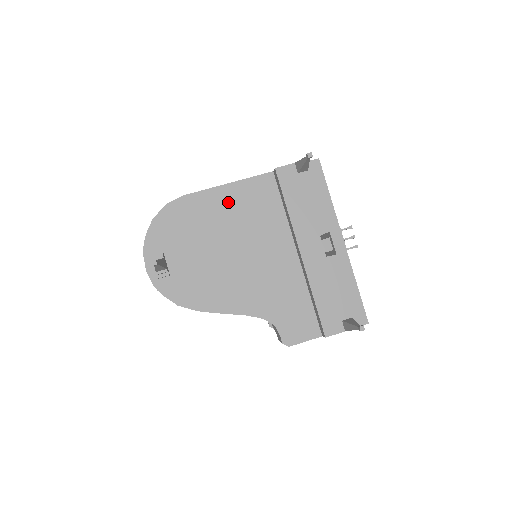
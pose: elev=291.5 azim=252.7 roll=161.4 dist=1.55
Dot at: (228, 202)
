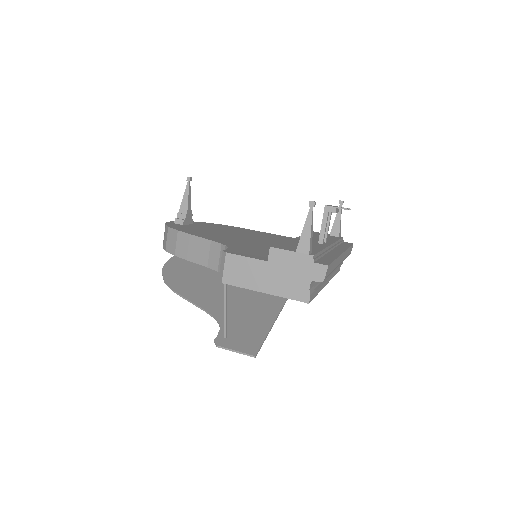
Dot at: (263, 234)
